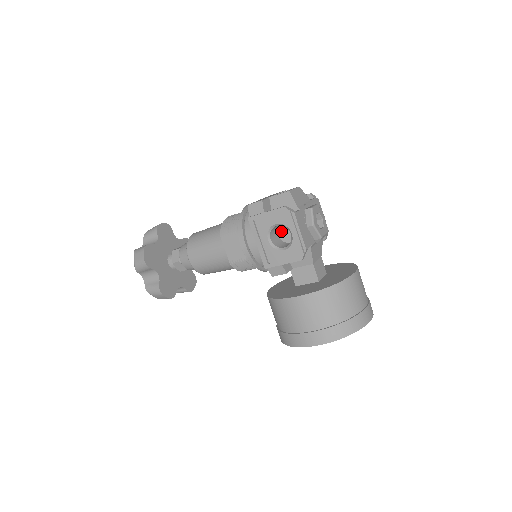
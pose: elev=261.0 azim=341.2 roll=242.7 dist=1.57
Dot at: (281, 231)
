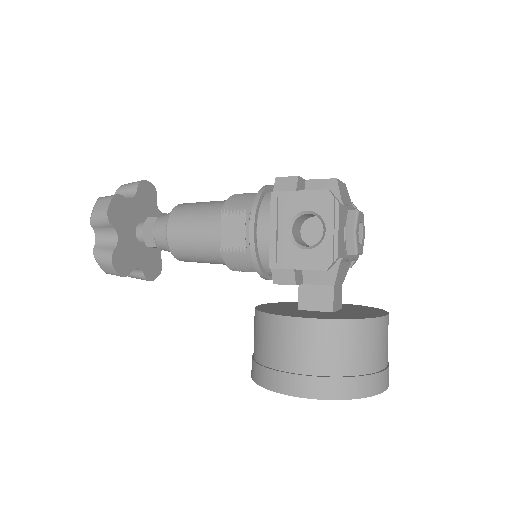
Dot at: (307, 227)
